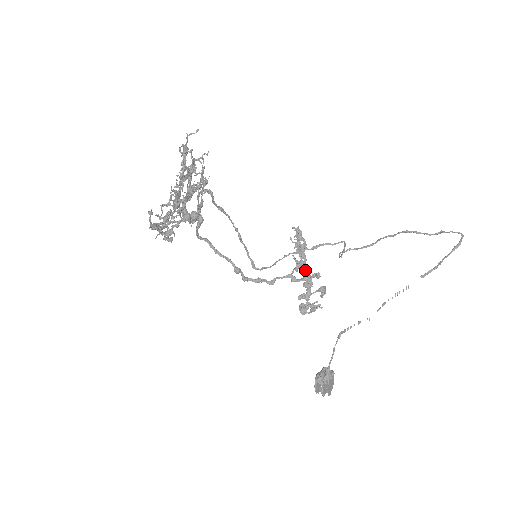
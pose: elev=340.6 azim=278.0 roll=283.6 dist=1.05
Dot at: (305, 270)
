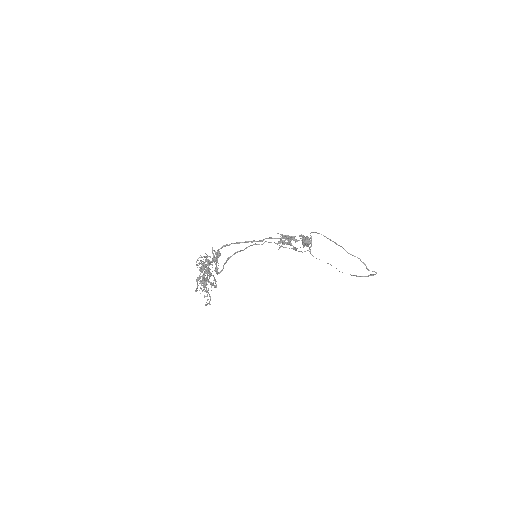
Dot at: occluded
